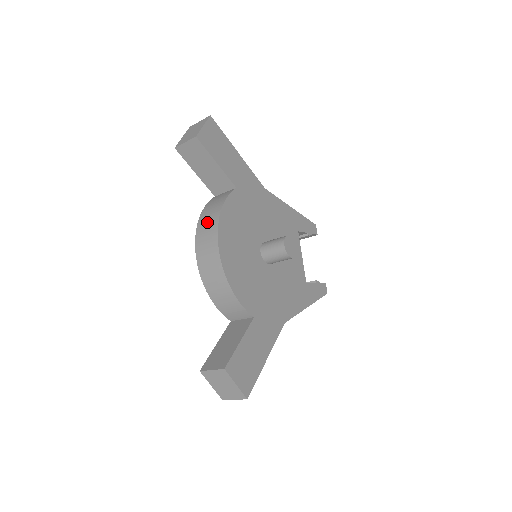
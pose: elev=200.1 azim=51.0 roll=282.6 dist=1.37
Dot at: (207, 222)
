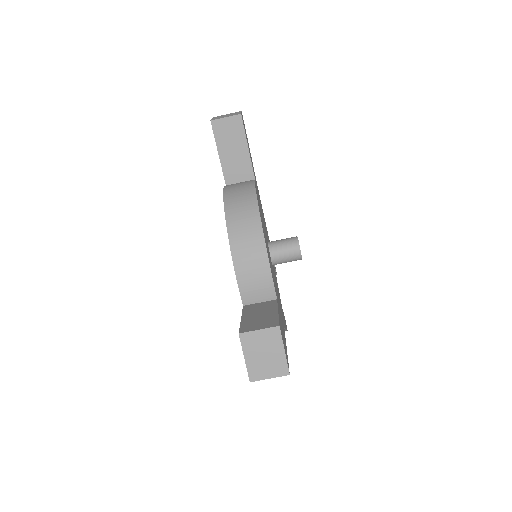
Dot at: (239, 193)
